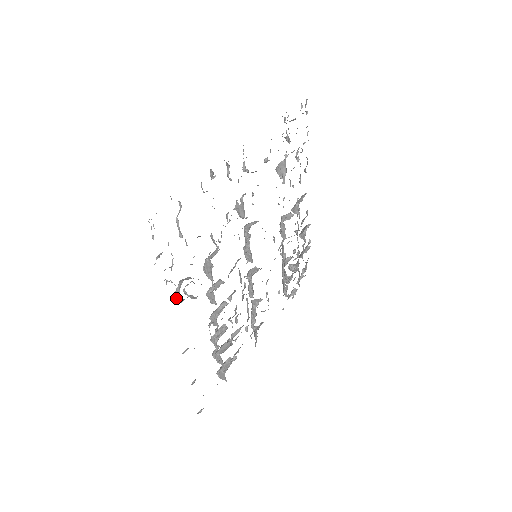
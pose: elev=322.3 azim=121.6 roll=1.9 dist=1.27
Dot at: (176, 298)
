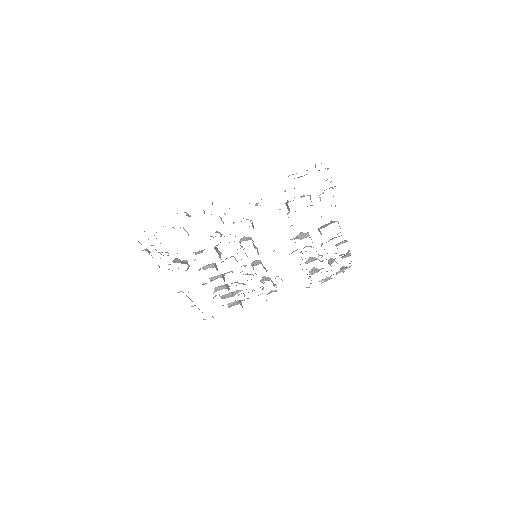
Dot at: occluded
